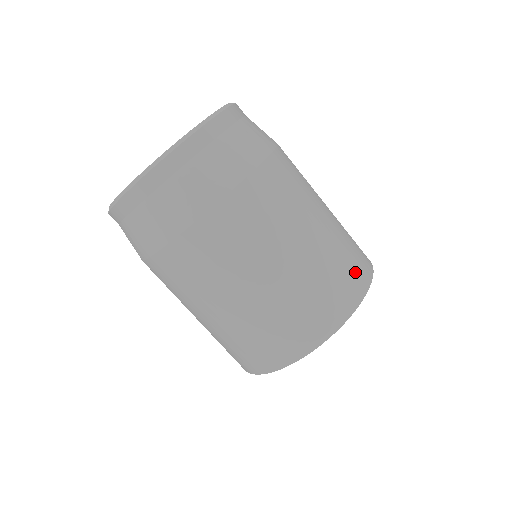
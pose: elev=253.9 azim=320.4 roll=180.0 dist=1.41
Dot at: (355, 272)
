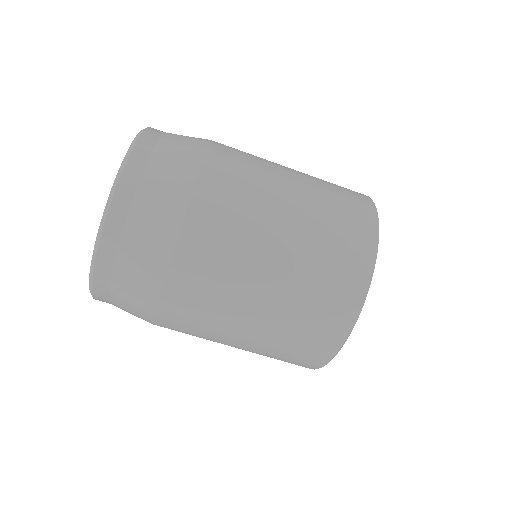
Dot at: (351, 193)
